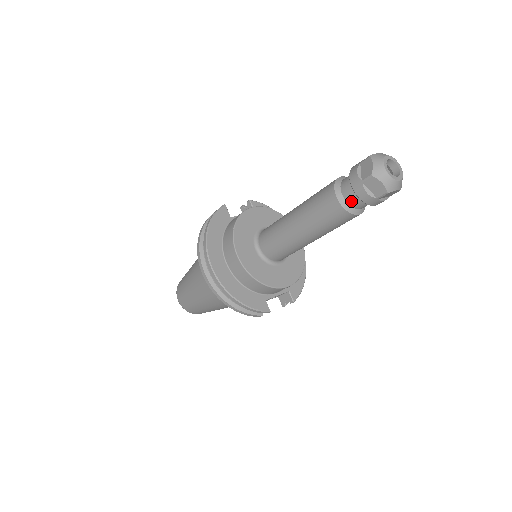
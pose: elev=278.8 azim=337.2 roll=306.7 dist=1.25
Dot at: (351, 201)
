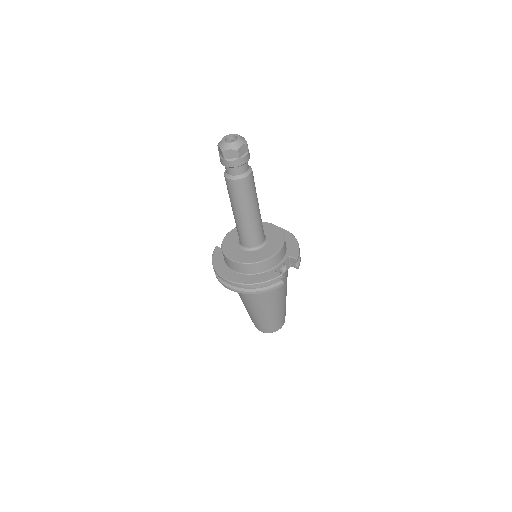
Dot at: (235, 173)
